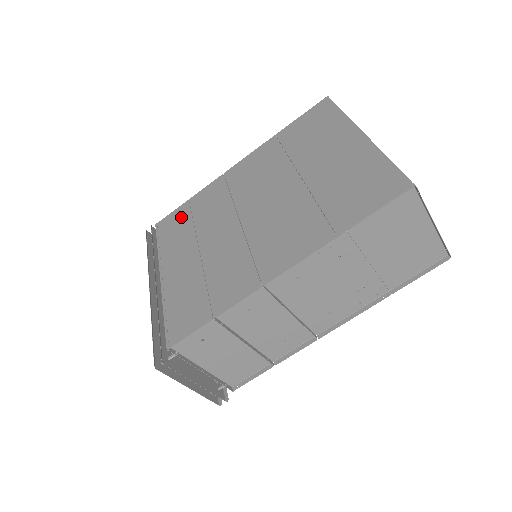
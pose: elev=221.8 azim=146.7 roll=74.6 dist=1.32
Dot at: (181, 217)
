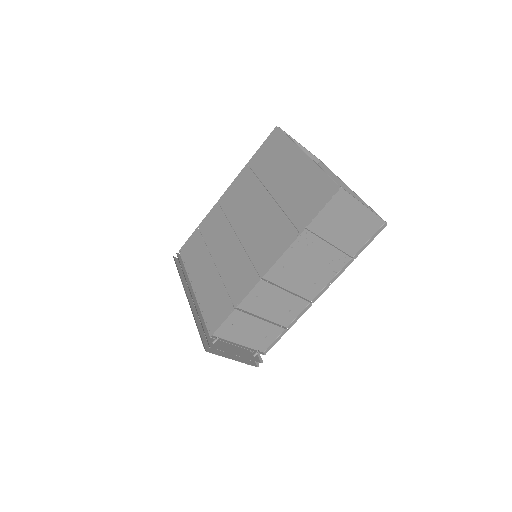
Dot at: (196, 241)
